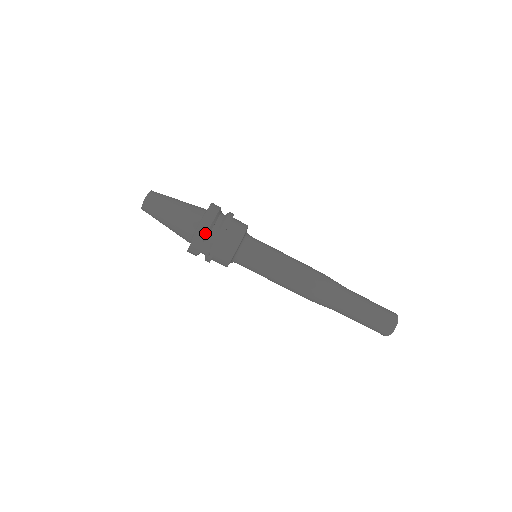
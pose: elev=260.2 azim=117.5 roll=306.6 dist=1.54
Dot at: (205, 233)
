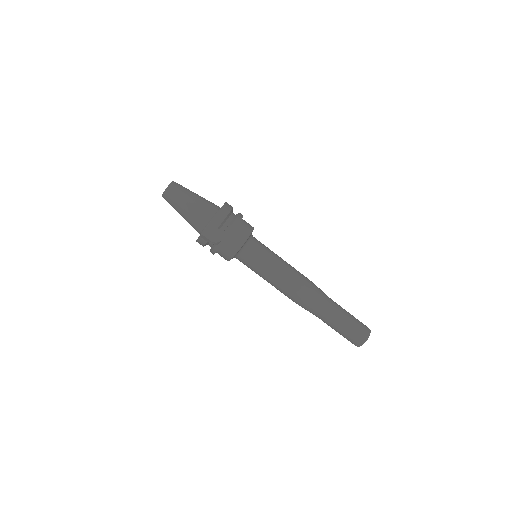
Dot at: (221, 221)
